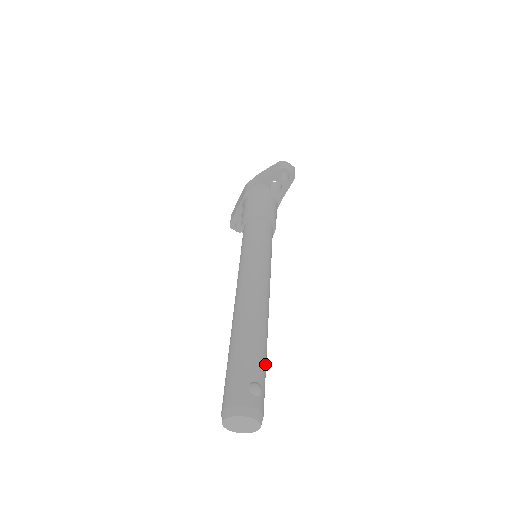
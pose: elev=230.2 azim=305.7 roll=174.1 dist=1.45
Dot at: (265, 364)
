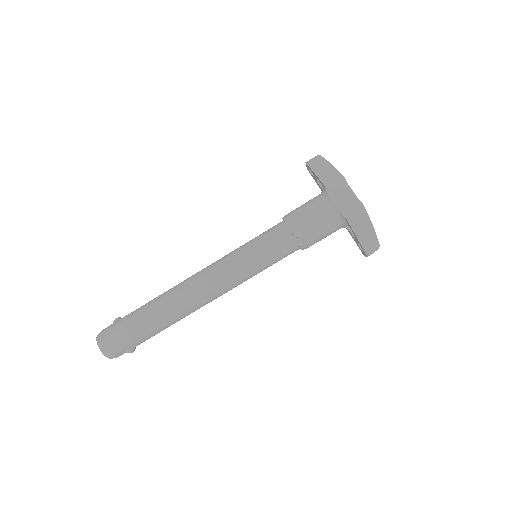
Dot at: occluded
